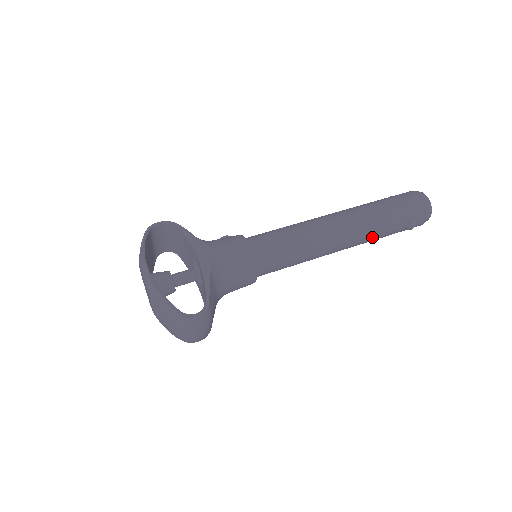
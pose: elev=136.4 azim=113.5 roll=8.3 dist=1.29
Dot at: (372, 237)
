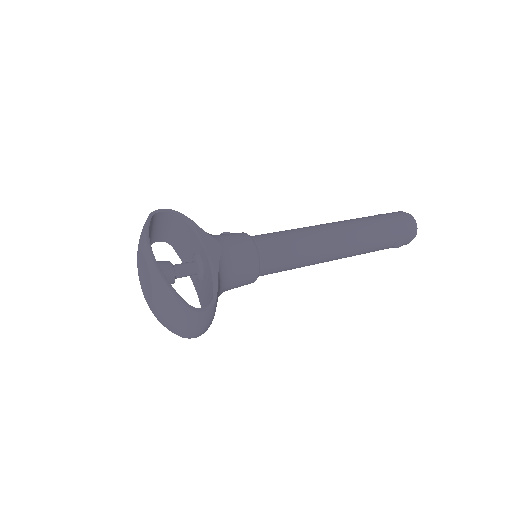
Dot at: (364, 250)
